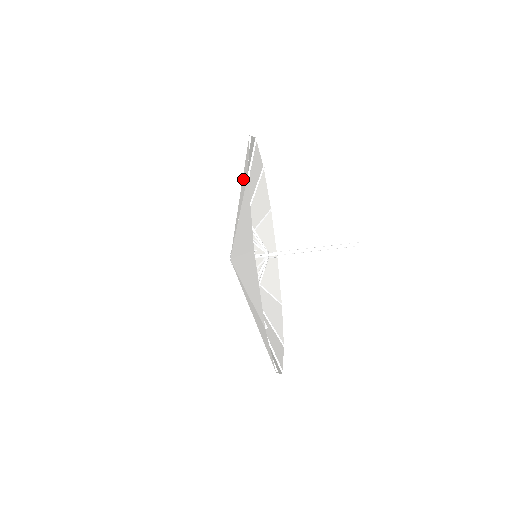
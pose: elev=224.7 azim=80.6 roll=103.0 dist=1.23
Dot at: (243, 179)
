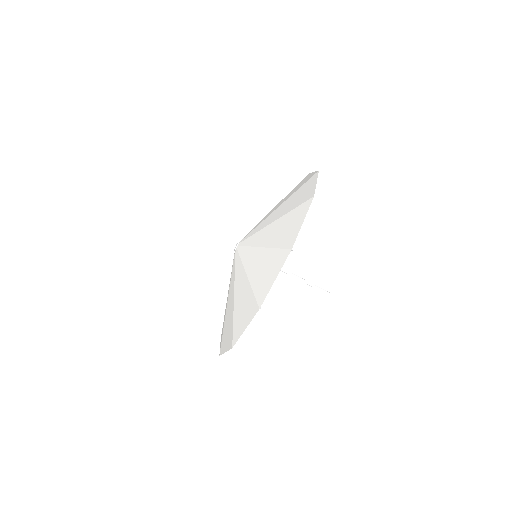
Dot at: (293, 190)
